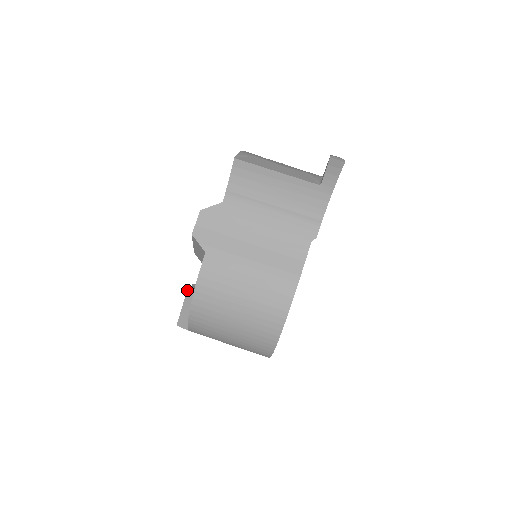
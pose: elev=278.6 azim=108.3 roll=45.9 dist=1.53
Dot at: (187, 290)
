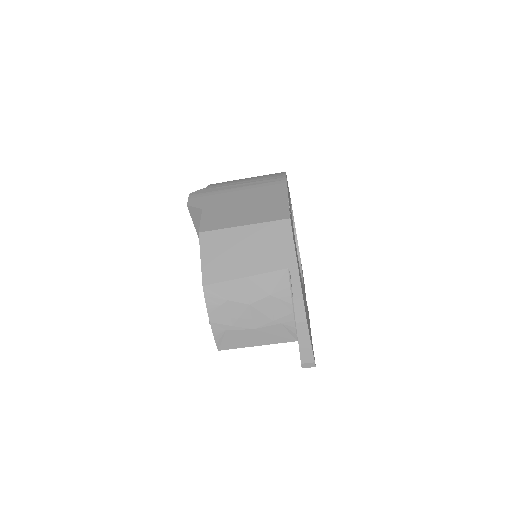
Dot at: occluded
